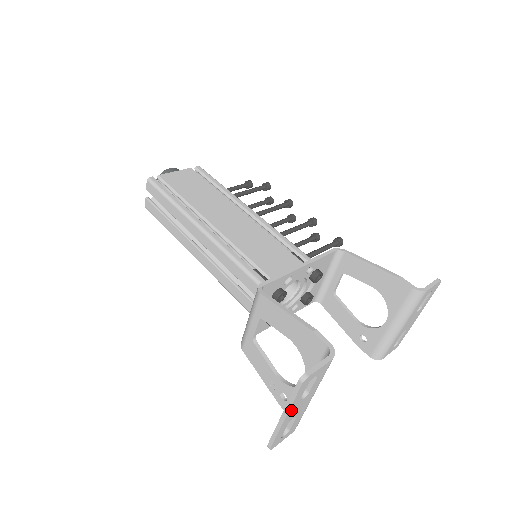
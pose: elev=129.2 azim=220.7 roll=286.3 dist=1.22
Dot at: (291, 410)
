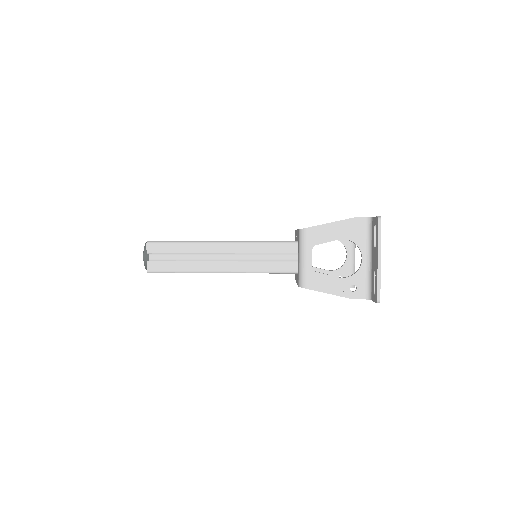
Dot at: (380, 253)
